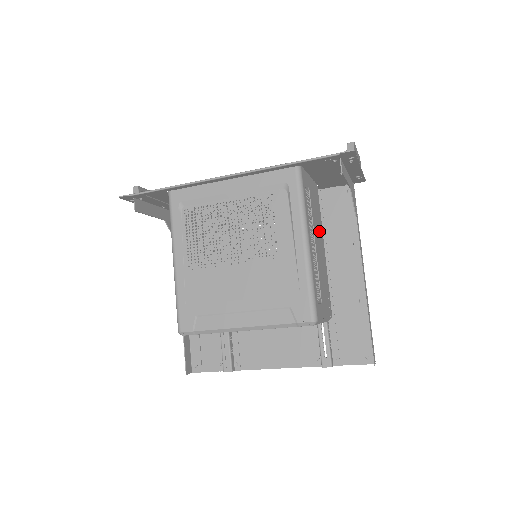
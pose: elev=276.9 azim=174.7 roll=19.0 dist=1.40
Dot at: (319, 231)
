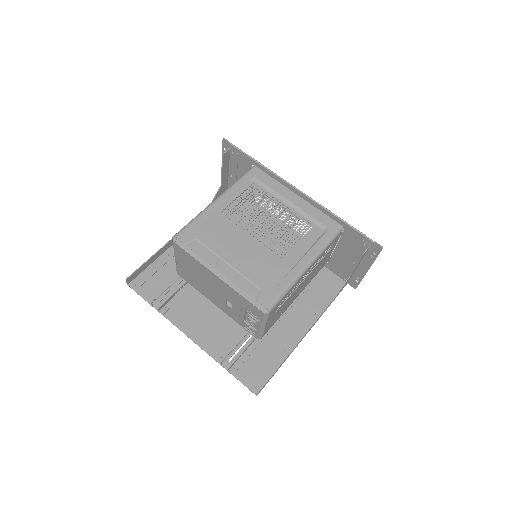
Dot at: (308, 281)
